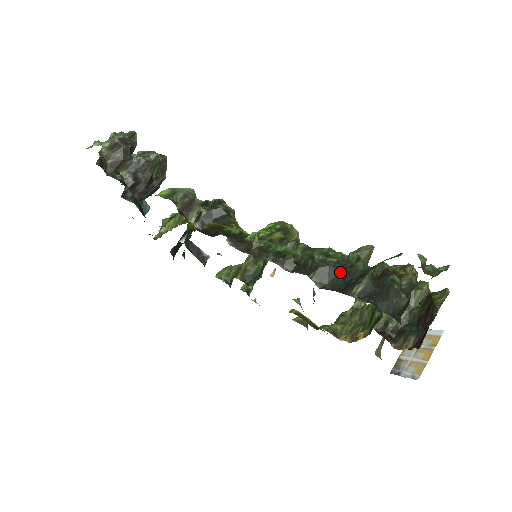
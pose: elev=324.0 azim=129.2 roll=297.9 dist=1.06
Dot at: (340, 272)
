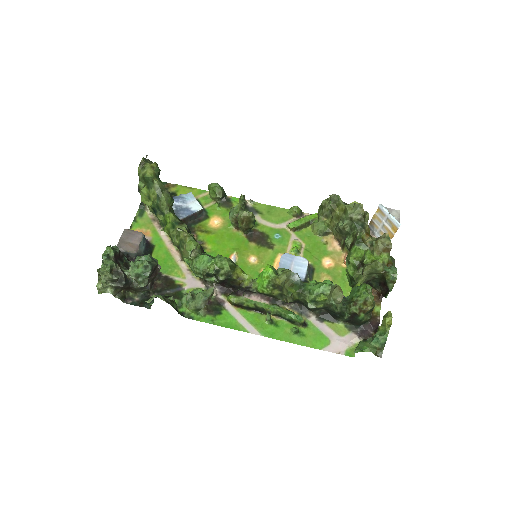
Dot at: (328, 310)
